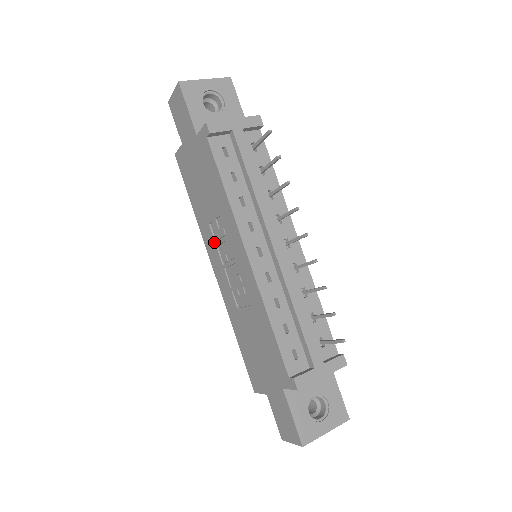
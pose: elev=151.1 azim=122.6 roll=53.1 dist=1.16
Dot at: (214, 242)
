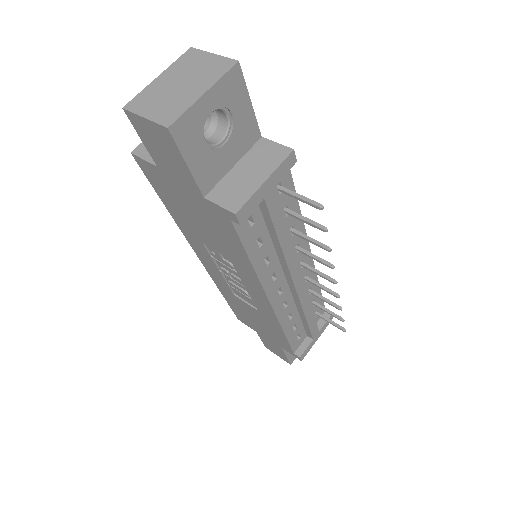
Dot at: (209, 255)
